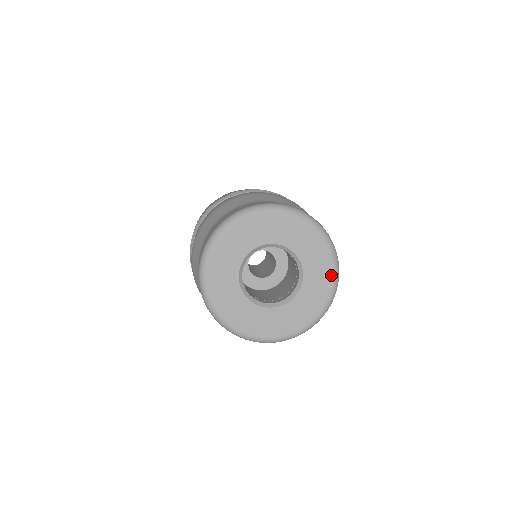
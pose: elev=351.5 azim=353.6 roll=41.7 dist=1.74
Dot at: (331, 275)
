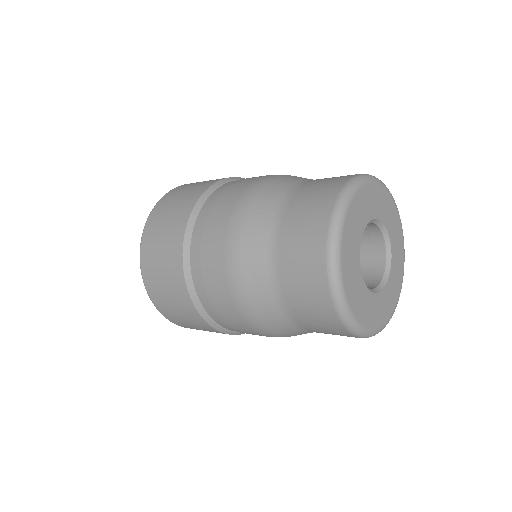
Dot at: (402, 271)
